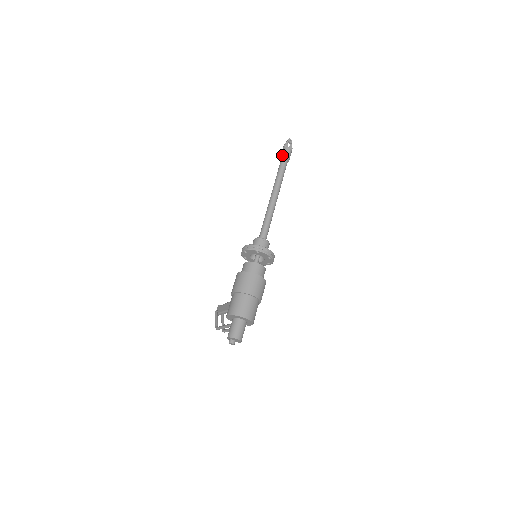
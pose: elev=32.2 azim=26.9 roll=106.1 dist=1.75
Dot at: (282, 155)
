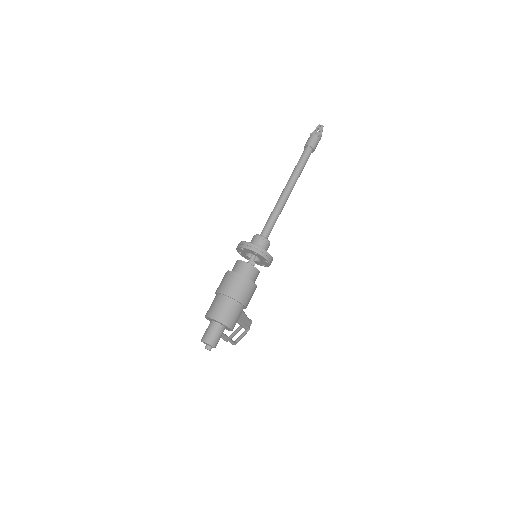
Dot at: (305, 145)
